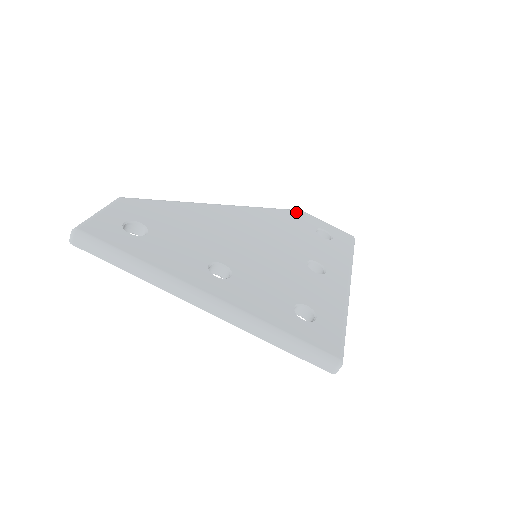
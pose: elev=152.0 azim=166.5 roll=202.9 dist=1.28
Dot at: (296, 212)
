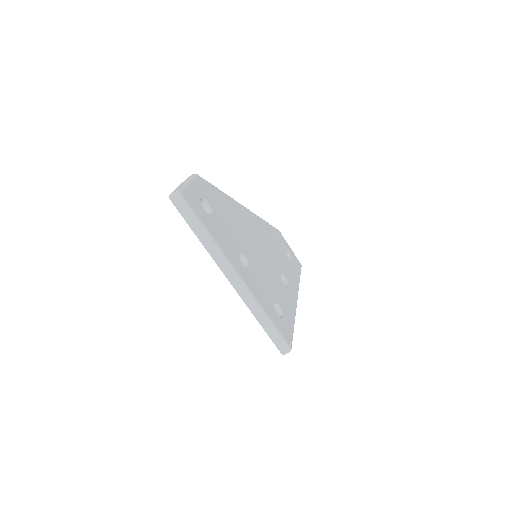
Dot at: (277, 231)
